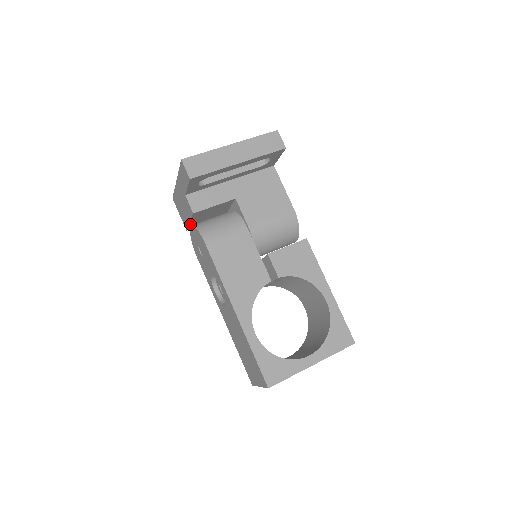
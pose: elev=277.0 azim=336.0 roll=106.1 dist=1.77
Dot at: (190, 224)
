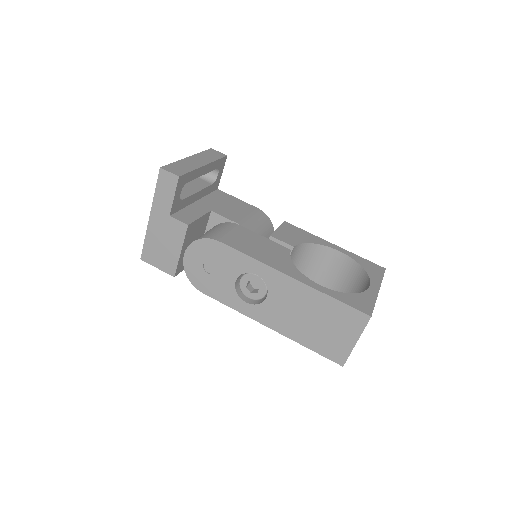
Dot at: (179, 259)
